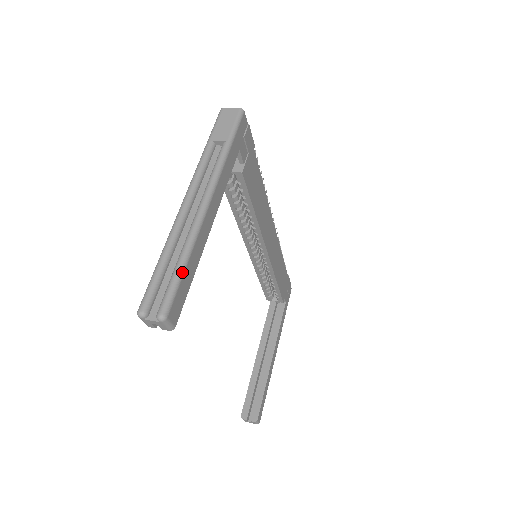
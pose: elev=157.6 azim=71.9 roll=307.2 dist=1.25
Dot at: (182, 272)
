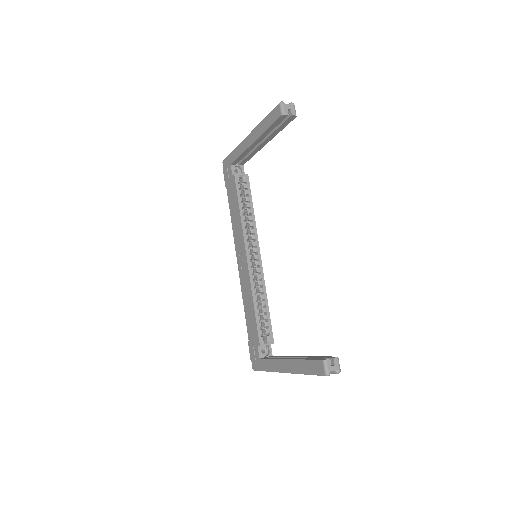
Dot at: occluded
